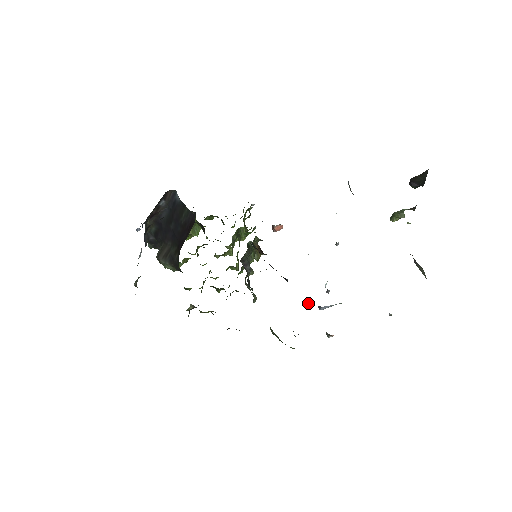
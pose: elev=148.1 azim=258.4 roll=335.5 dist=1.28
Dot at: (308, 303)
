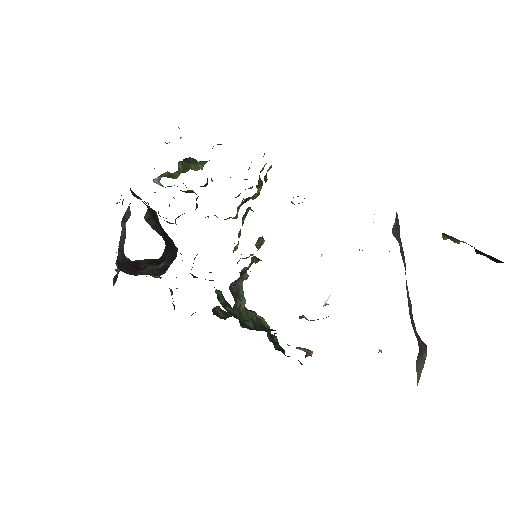
Dot at: (299, 318)
